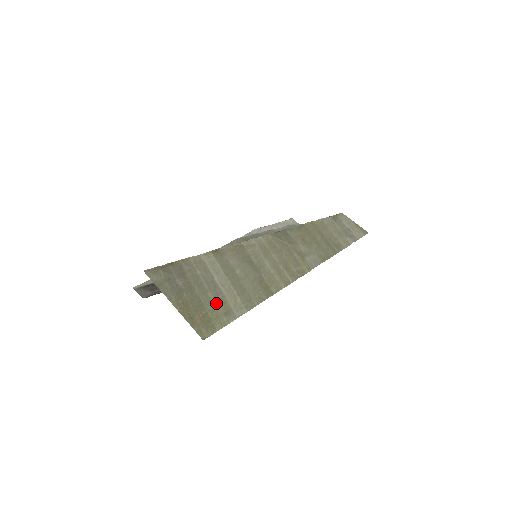
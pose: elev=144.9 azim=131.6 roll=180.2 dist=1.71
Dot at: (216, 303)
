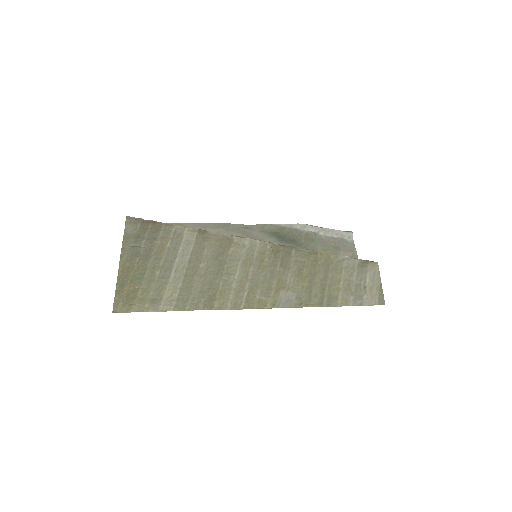
Dot at: (154, 285)
